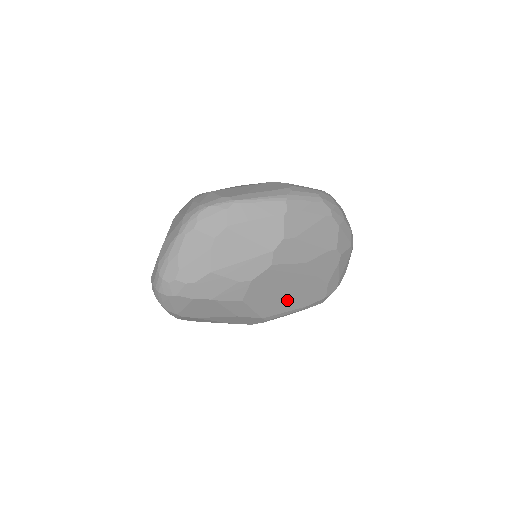
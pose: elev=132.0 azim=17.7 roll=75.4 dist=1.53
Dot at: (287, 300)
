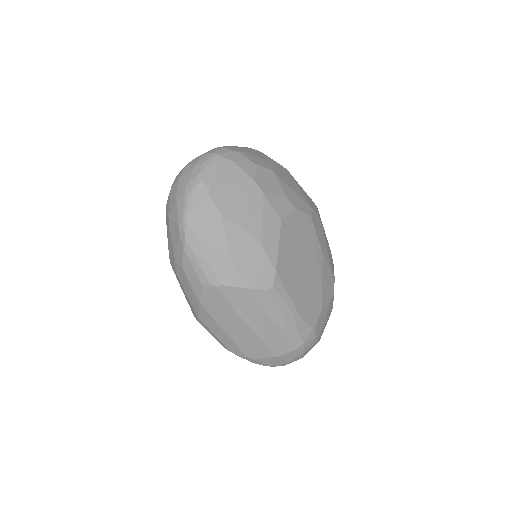
Dot at: (297, 280)
